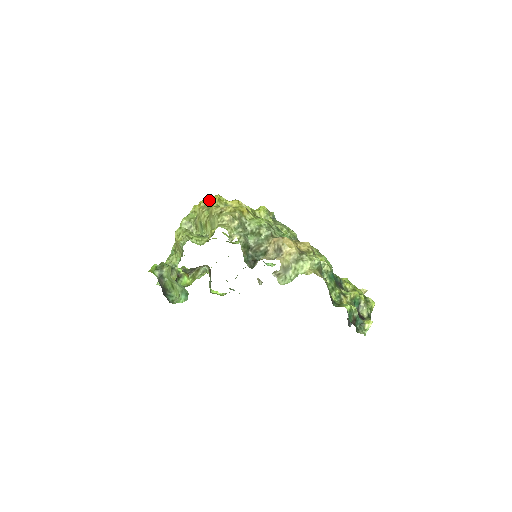
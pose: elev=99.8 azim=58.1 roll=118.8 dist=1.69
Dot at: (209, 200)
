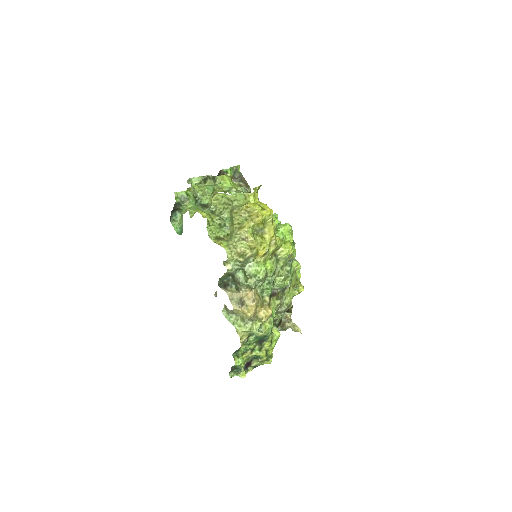
Dot at: (257, 212)
